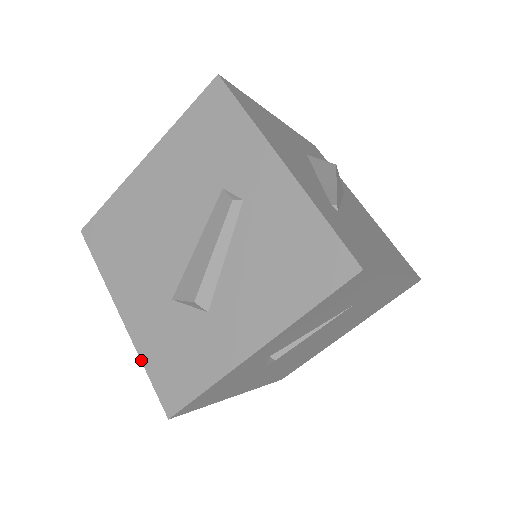
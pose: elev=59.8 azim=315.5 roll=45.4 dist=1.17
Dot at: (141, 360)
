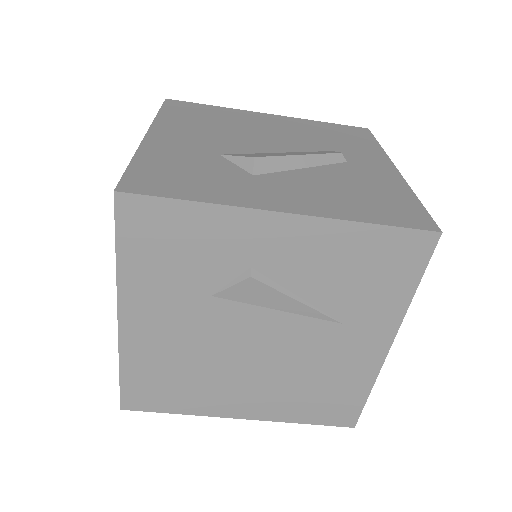
Dot at: (135, 155)
